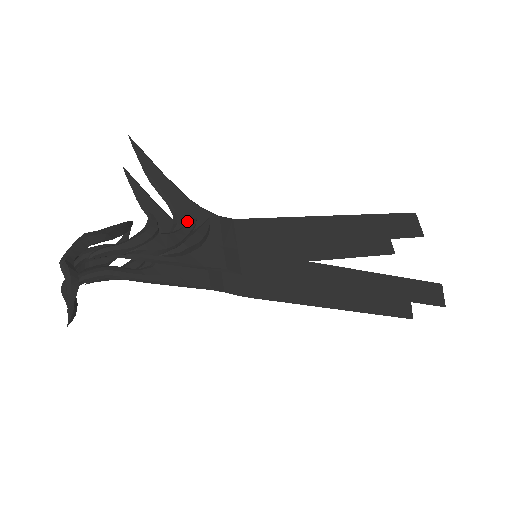
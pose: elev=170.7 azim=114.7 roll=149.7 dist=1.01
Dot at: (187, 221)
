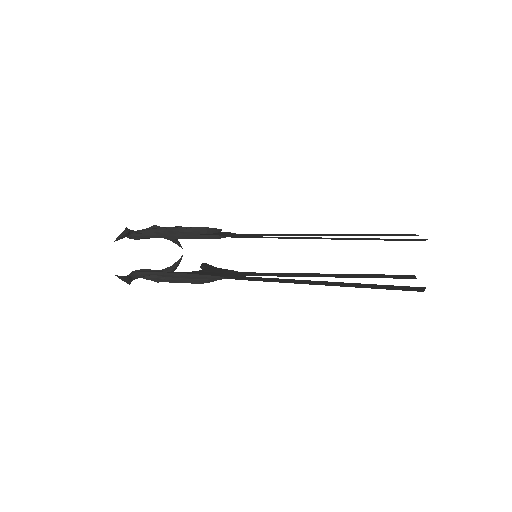
Dot at: occluded
